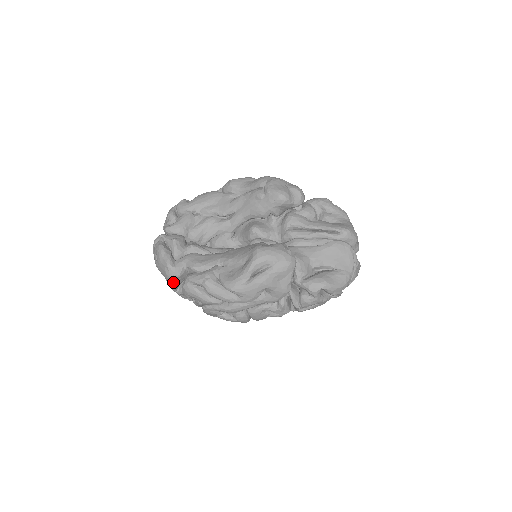
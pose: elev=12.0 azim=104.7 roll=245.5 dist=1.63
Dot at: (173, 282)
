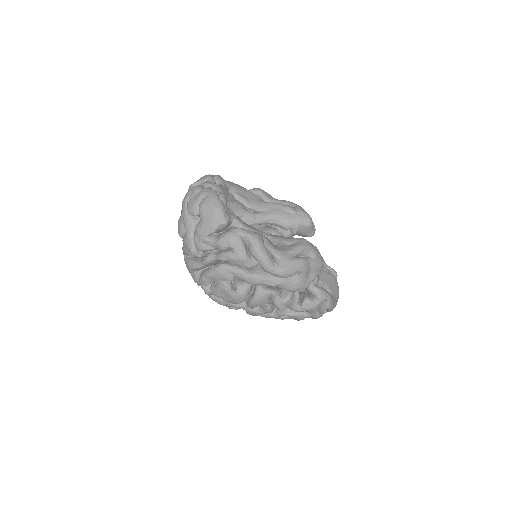
Dot at: (216, 226)
